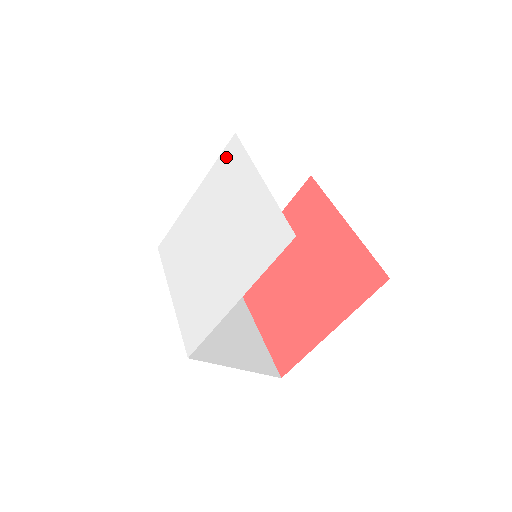
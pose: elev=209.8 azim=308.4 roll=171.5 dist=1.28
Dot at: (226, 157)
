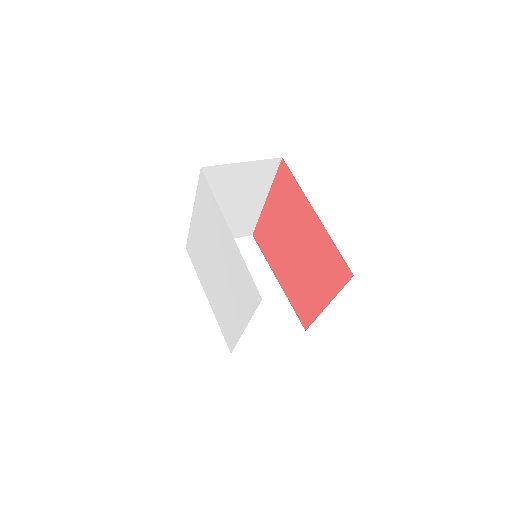
Dot at: (202, 190)
